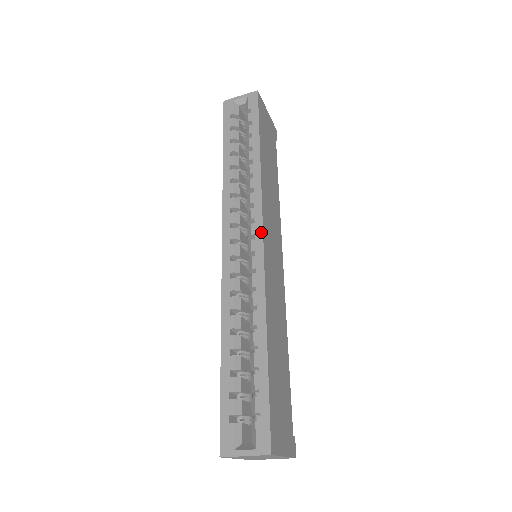
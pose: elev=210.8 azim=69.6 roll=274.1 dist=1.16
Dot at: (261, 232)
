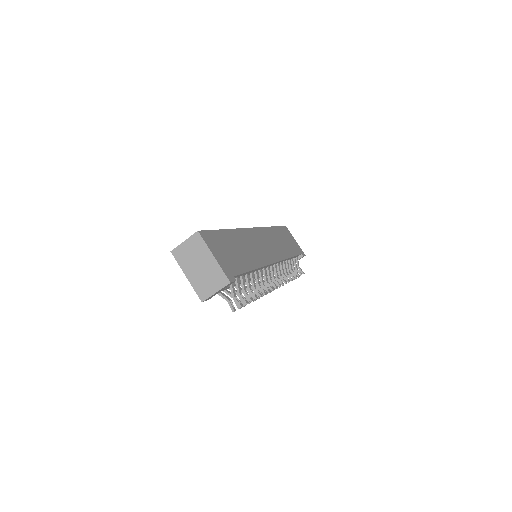
Dot at: (253, 228)
